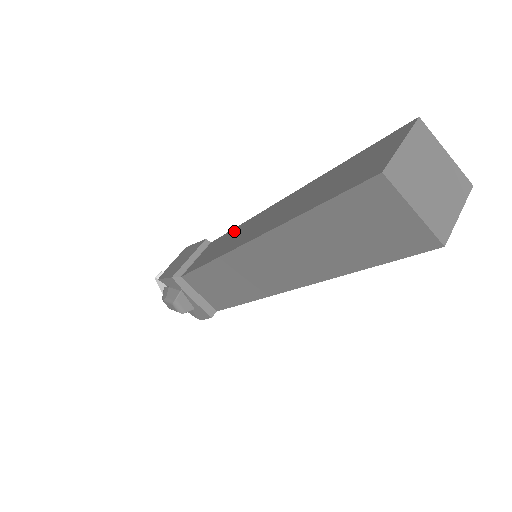
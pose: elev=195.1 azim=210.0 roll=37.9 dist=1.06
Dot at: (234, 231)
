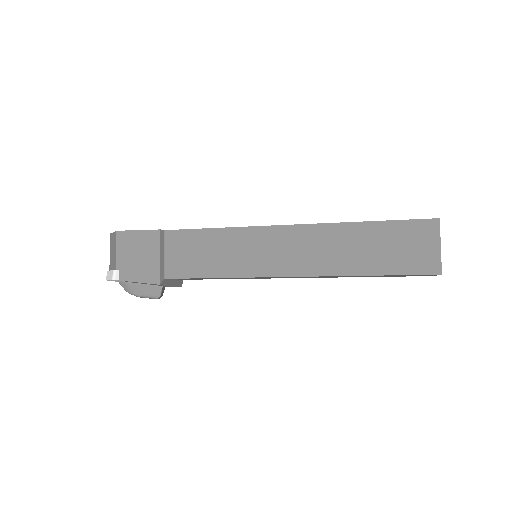
Dot at: (224, 237)
